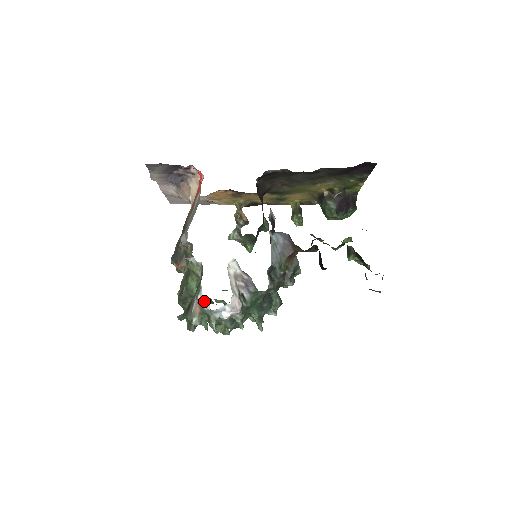
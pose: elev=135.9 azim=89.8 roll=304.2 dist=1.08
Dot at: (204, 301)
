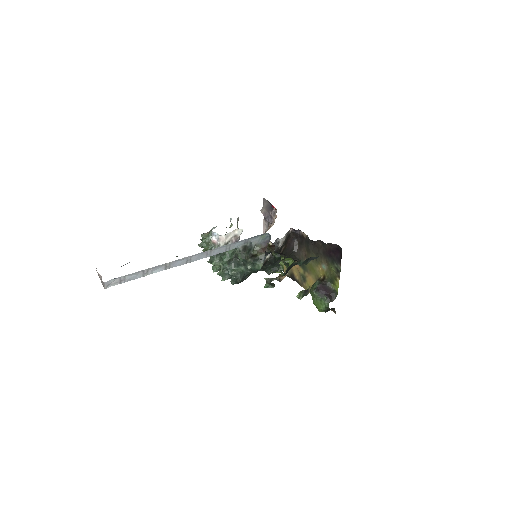
Dot at: (214, 228)
